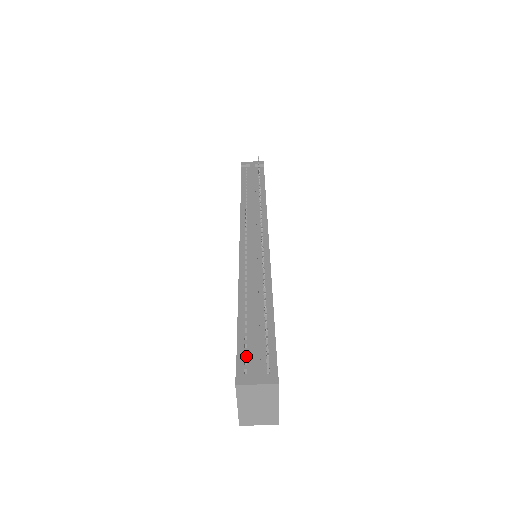
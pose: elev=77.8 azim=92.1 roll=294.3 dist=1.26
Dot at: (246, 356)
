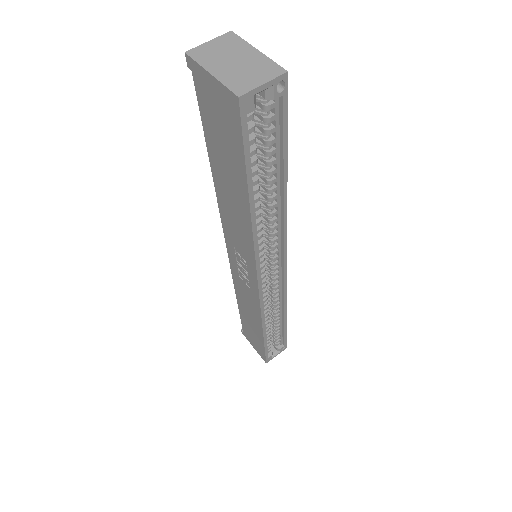
Dot at: occluded
